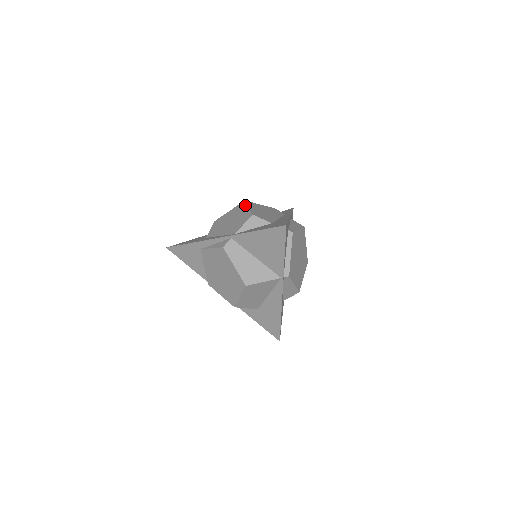
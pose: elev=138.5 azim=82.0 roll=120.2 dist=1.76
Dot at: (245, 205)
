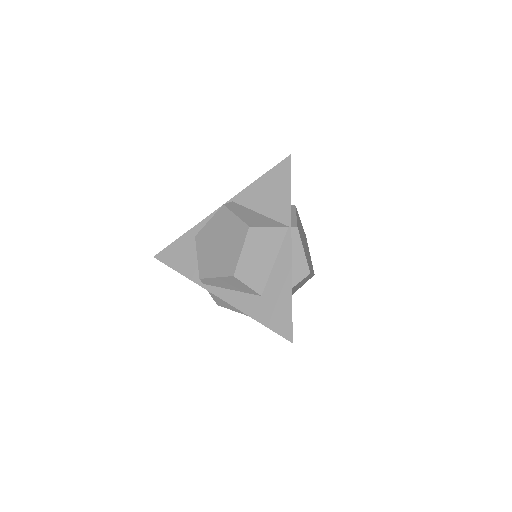
Dot at: occluded
